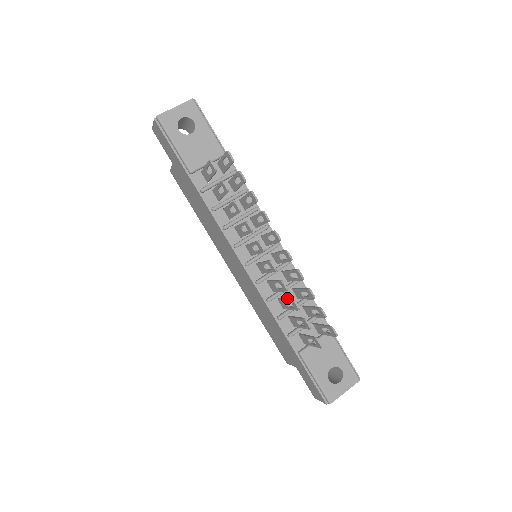
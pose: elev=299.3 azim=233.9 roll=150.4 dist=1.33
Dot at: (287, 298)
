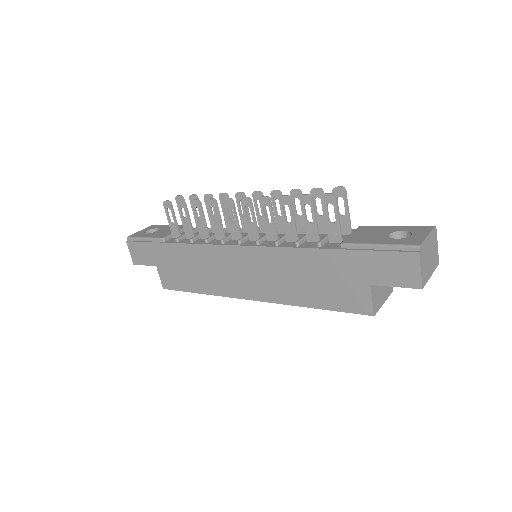
Dot at: occluded
